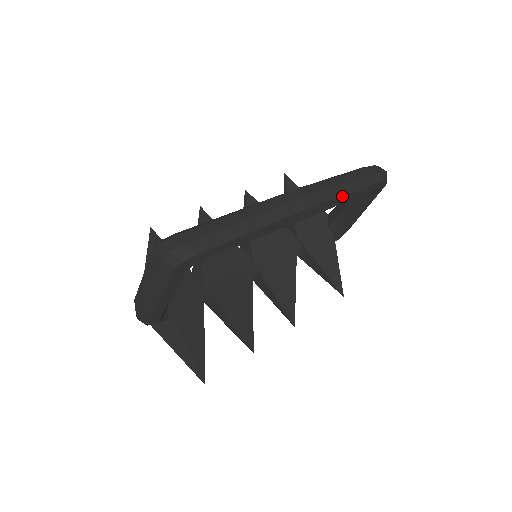
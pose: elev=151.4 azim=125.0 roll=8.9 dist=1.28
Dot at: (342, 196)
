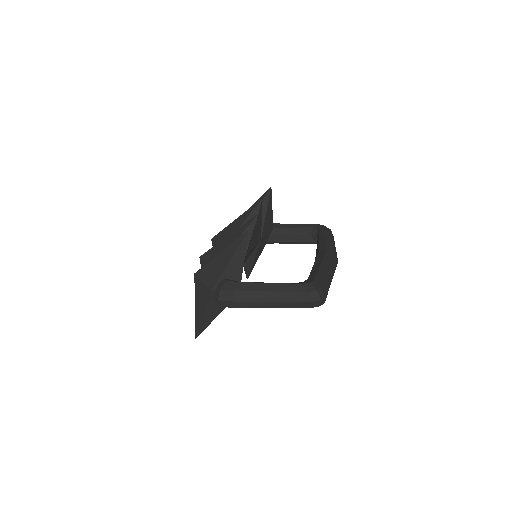
Dot at: occluded
